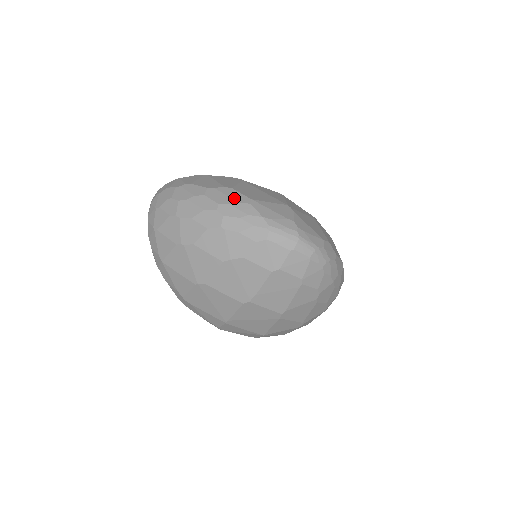
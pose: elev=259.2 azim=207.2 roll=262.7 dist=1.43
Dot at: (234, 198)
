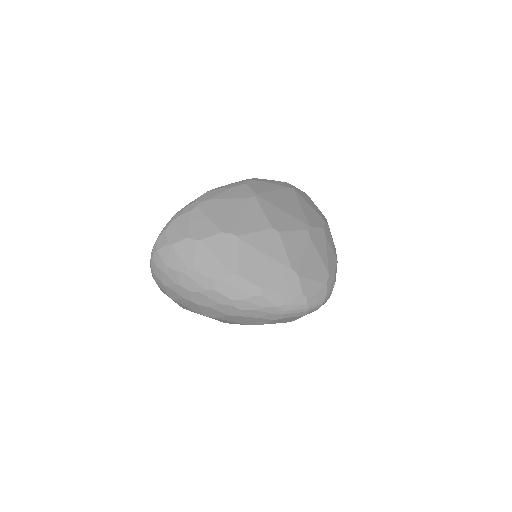
Dot at: (245, 291)
